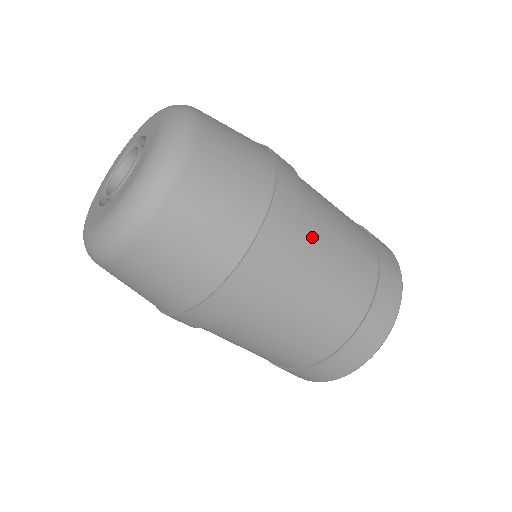
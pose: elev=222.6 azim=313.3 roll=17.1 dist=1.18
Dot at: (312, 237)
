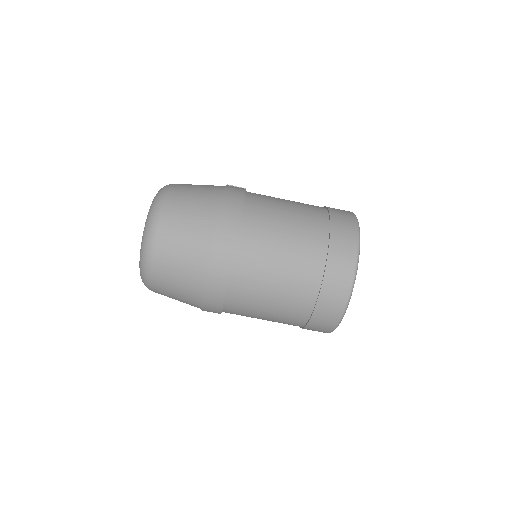
Dot at: (257, 231)
